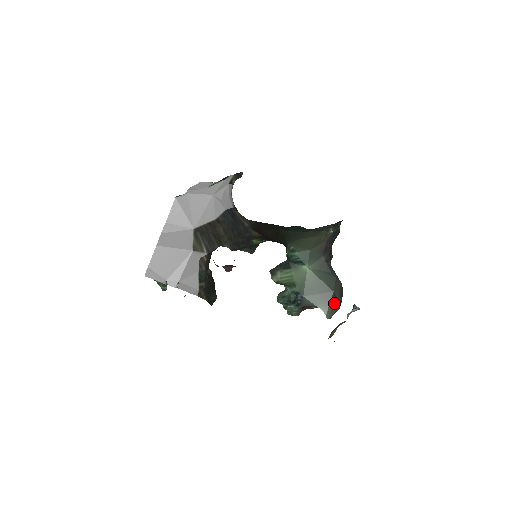
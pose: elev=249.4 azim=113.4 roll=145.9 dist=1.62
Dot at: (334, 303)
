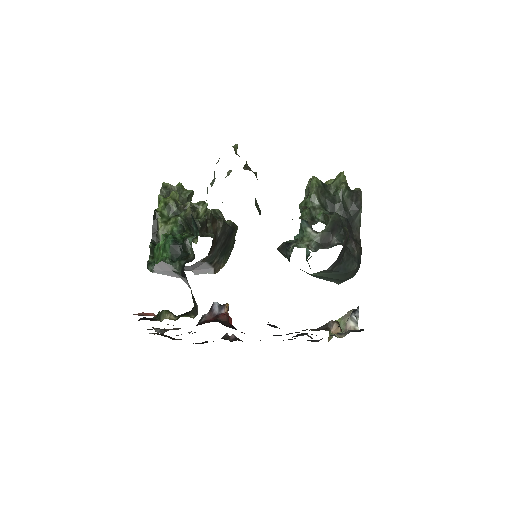
Dot at: occluded
